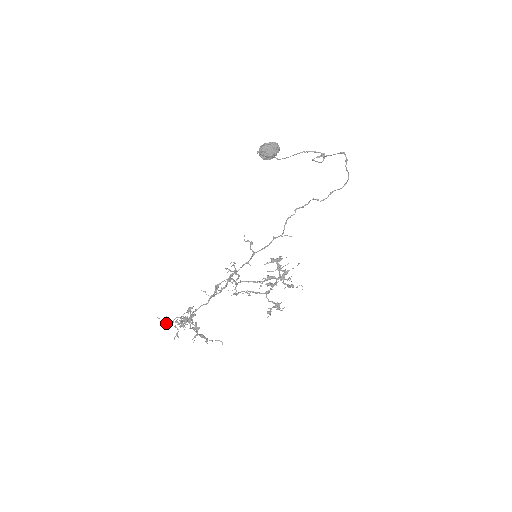
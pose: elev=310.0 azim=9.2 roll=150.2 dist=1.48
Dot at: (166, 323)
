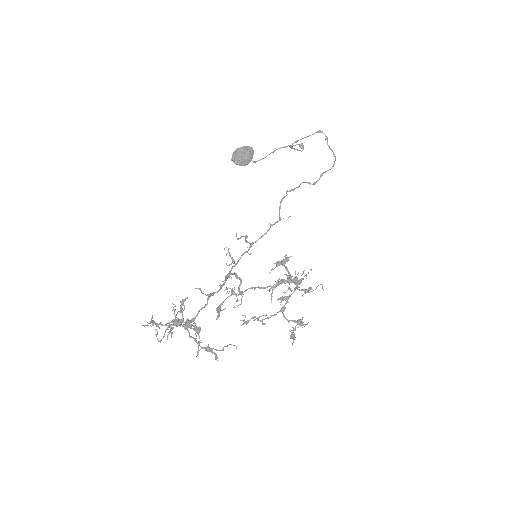
Dot at: (156, 335)
